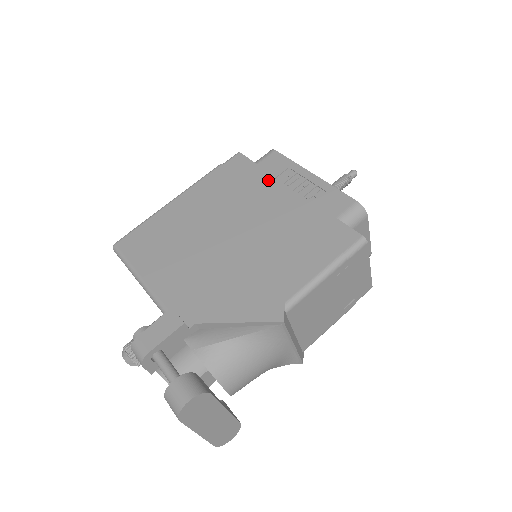
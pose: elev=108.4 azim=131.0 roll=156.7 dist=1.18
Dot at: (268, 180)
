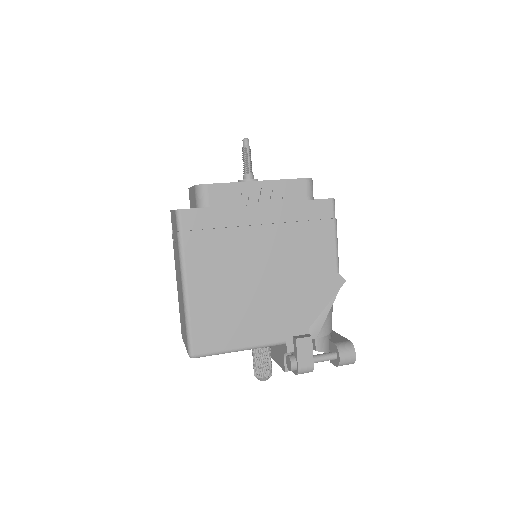
Dot at: (234, 213)
